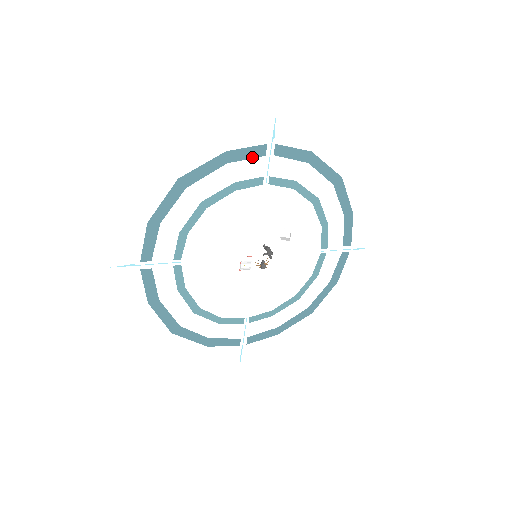
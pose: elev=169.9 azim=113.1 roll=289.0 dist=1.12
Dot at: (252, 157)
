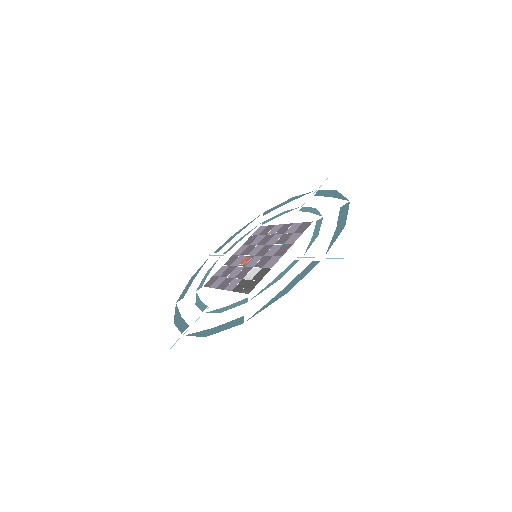
Dot at: (302, 271)
